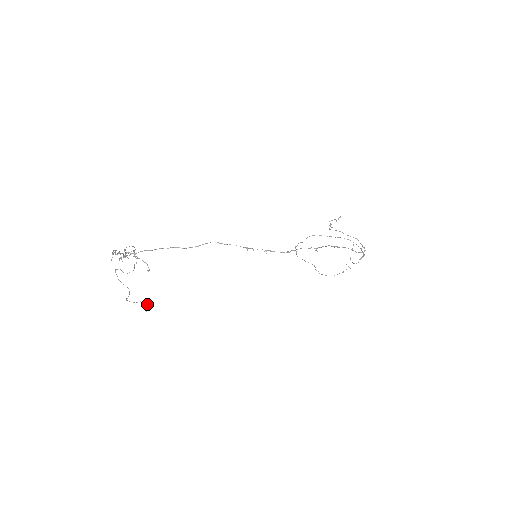
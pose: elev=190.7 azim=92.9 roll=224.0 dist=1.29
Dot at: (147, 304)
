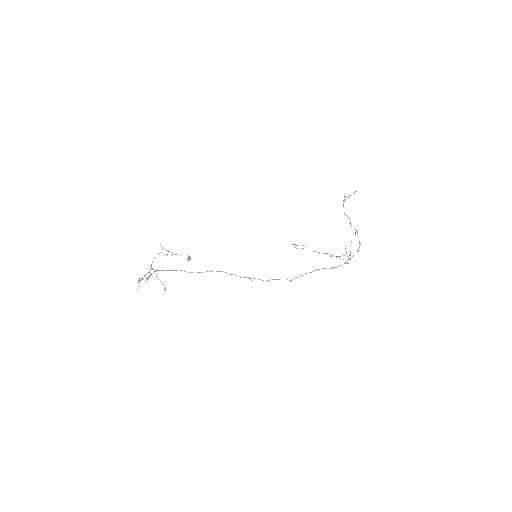
Dot at: (188, 257)
